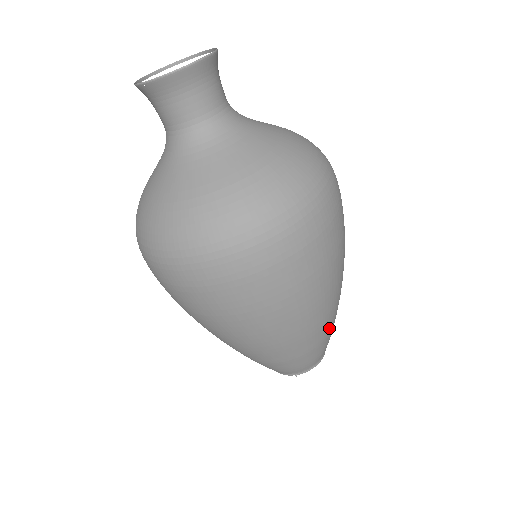
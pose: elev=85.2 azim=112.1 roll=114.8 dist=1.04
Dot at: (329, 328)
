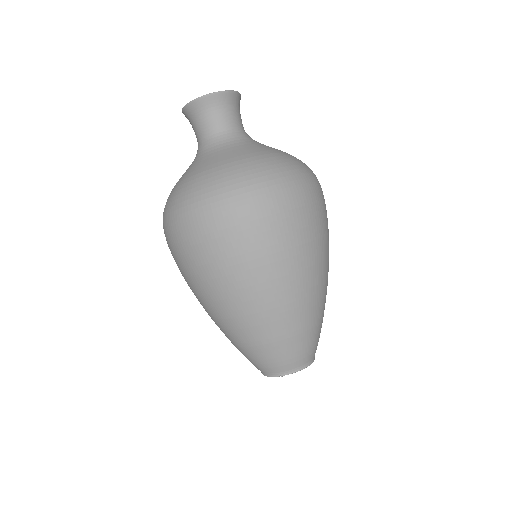
Dot at: (311, 320)
